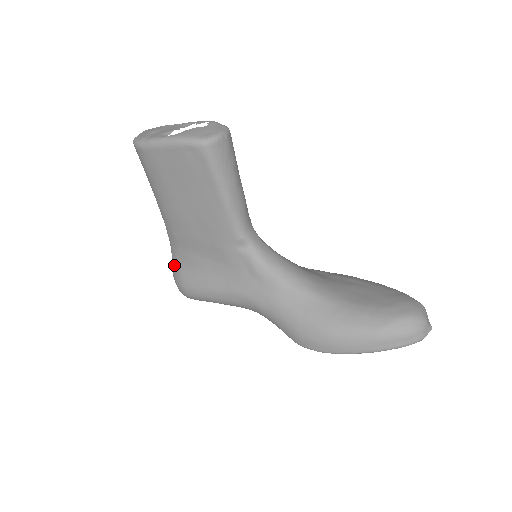
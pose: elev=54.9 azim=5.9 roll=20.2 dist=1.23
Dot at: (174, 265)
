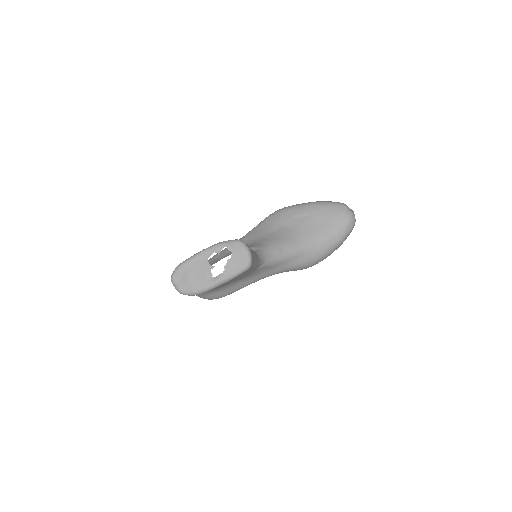
Dot at: (203, 296)
